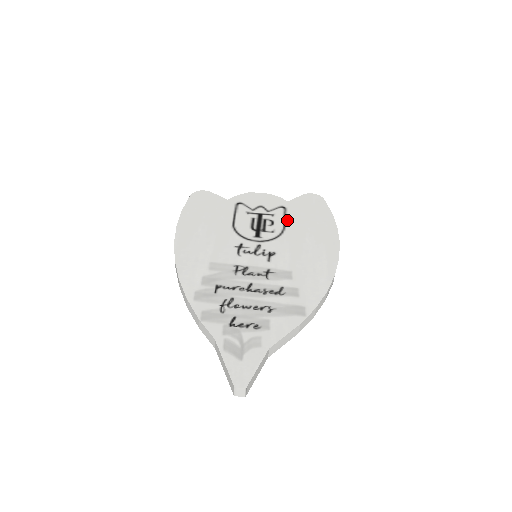
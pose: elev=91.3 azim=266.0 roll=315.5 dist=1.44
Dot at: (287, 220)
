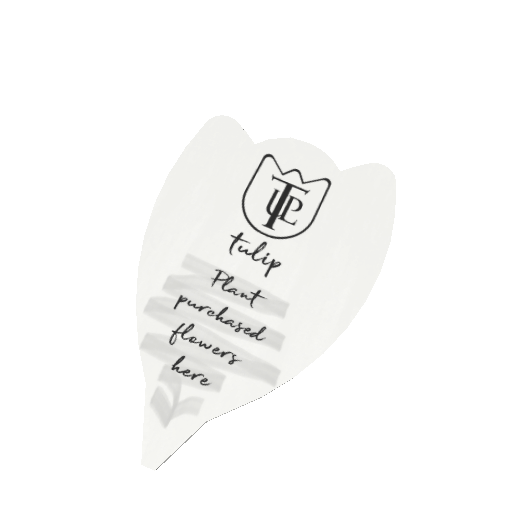
Dot at: (323, 207)
